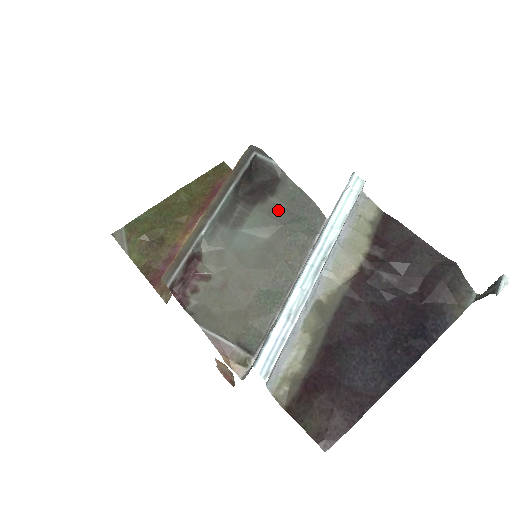
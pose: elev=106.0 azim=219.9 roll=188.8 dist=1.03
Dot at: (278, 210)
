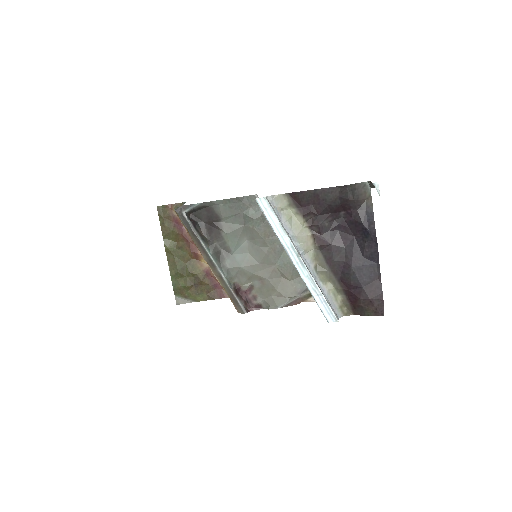
Dot at: (232, 222)
